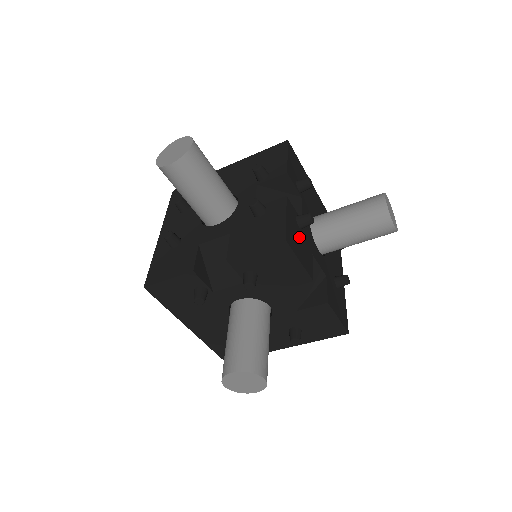
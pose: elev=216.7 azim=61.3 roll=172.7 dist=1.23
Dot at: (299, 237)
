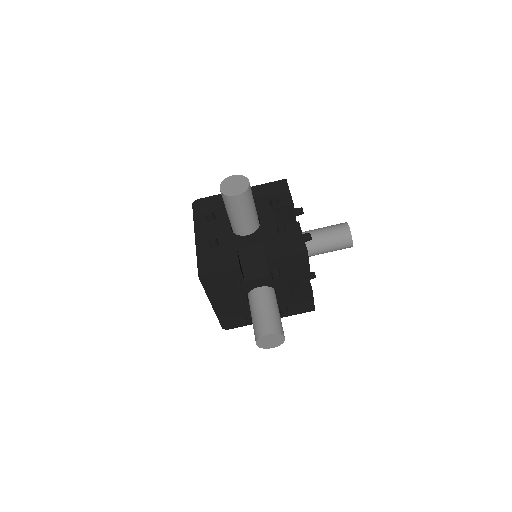
Dot at: occluded
